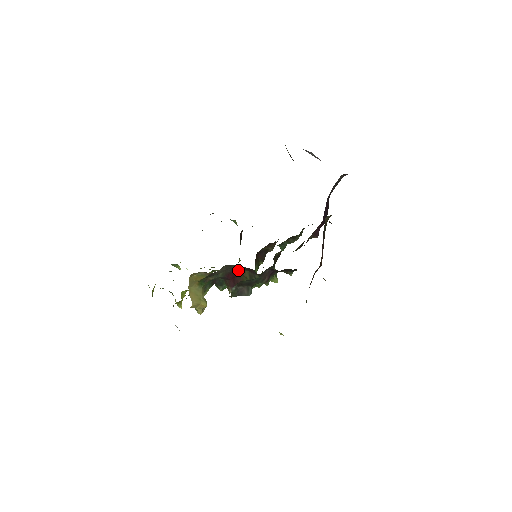
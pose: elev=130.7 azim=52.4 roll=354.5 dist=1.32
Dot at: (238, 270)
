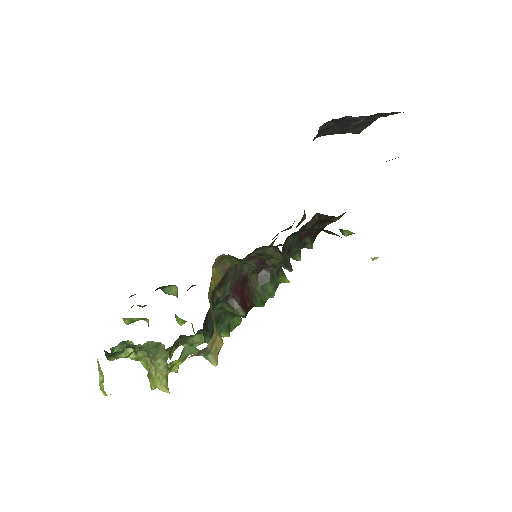
Dot at: (245, 276)
